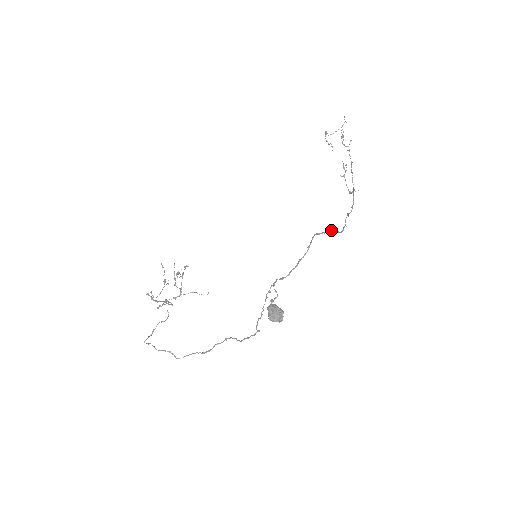
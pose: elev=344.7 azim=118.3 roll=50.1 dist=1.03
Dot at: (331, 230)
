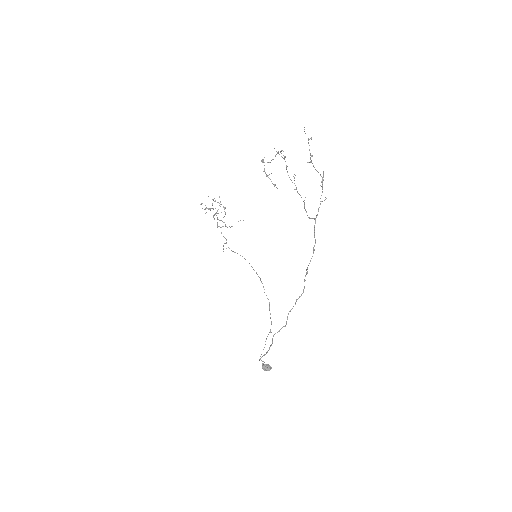
Dot at: (286, 321)
